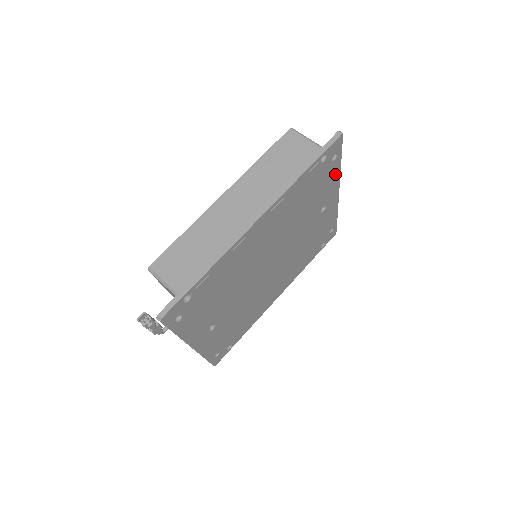
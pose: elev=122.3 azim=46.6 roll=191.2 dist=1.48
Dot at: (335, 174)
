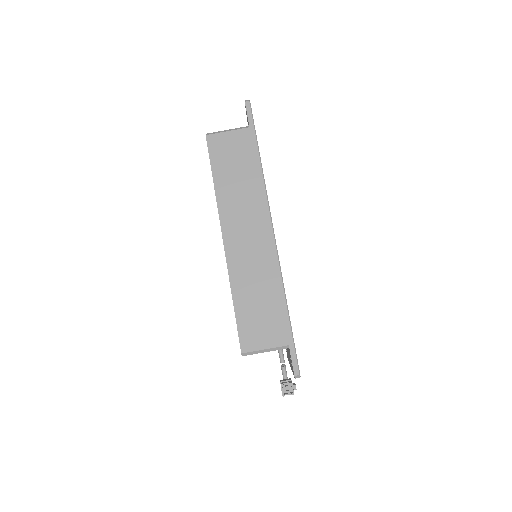
Dot at: occluded
